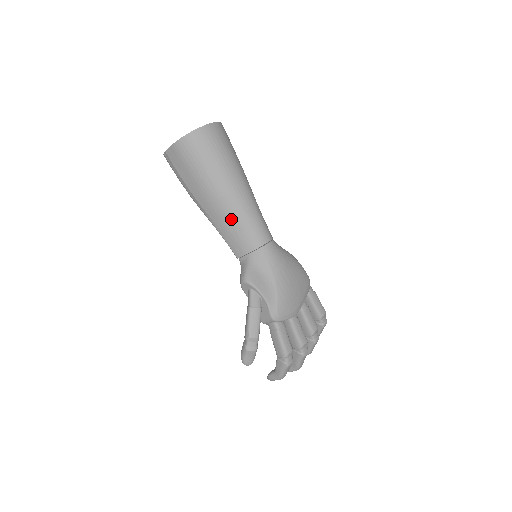
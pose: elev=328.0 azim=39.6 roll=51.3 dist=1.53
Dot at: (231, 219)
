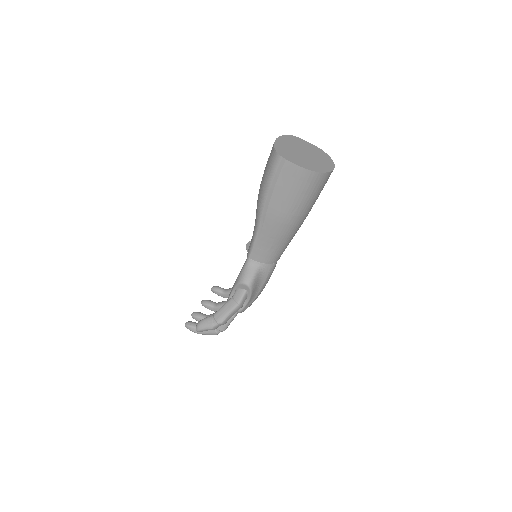
Dot at: (277, 240)
